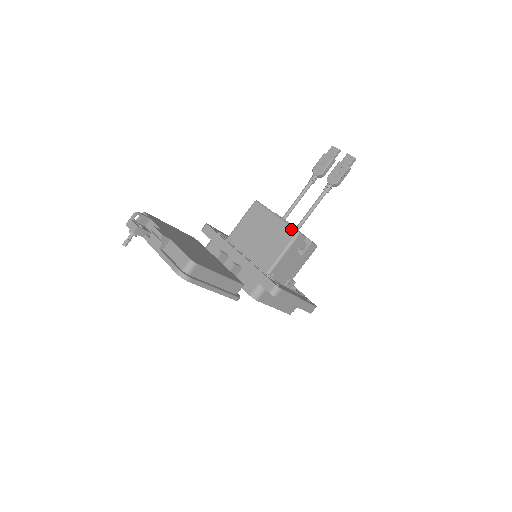
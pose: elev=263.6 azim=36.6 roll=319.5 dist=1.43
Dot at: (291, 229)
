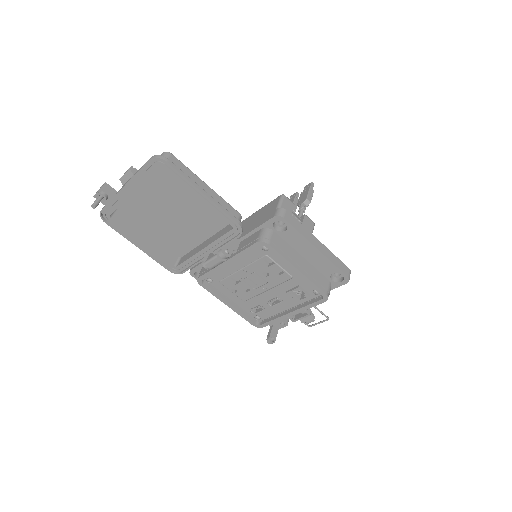
Dot at: (275, 199)
